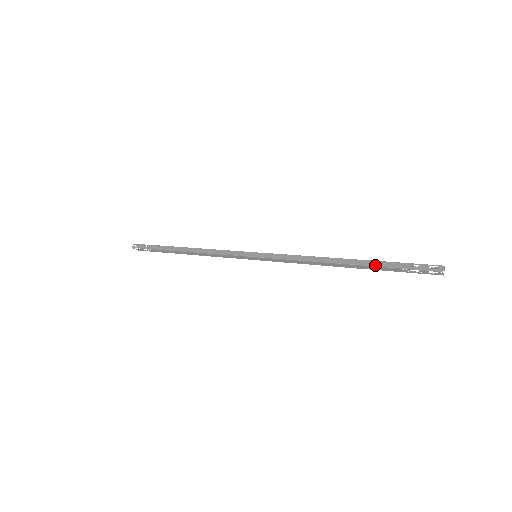
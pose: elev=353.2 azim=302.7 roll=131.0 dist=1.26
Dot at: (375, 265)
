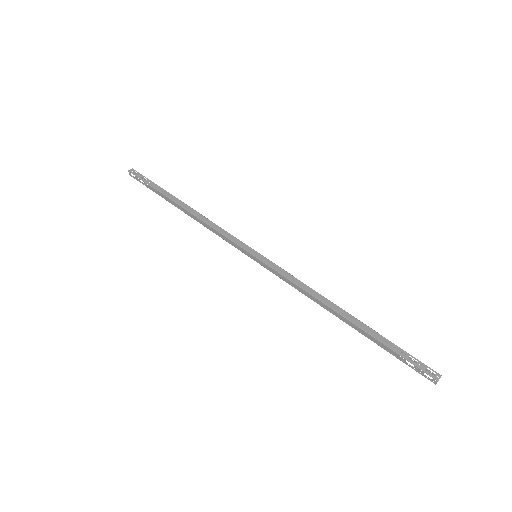
Dot at: (374, 336)
